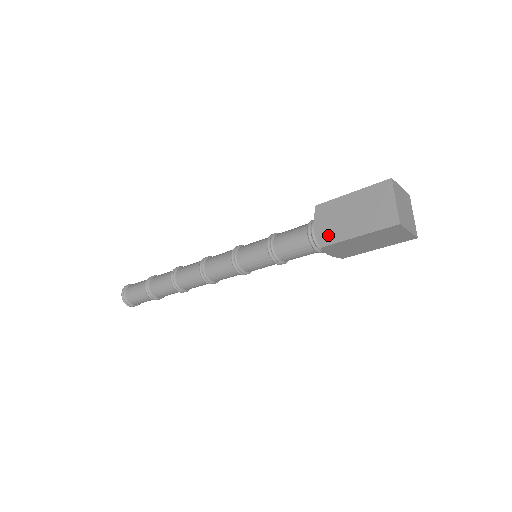
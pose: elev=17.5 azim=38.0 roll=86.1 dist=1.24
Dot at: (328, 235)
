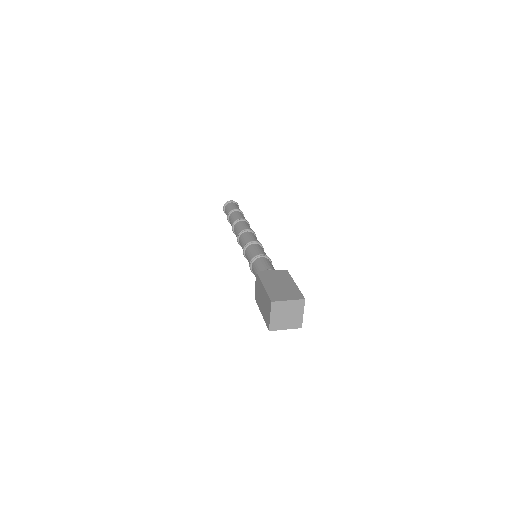
Dot at: (257, 297)
